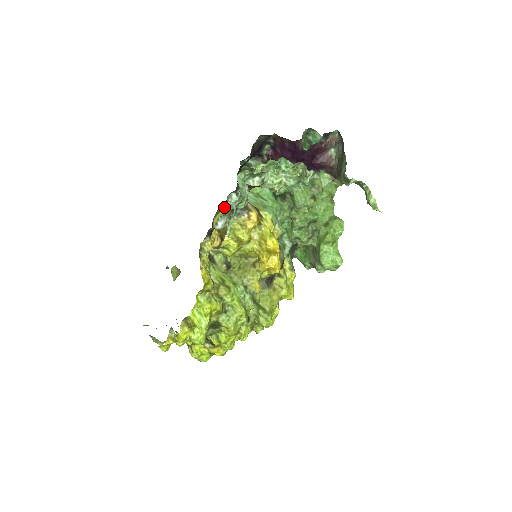
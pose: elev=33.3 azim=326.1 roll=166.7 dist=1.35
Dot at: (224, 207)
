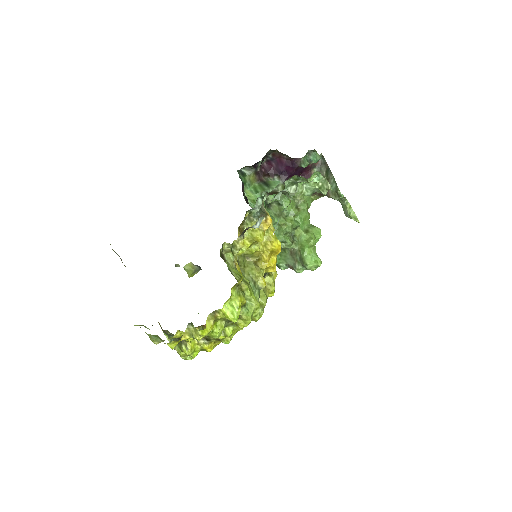
Dot at: (250, 209)
